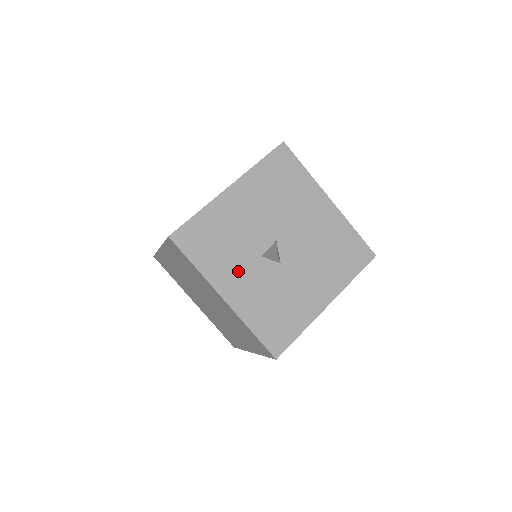
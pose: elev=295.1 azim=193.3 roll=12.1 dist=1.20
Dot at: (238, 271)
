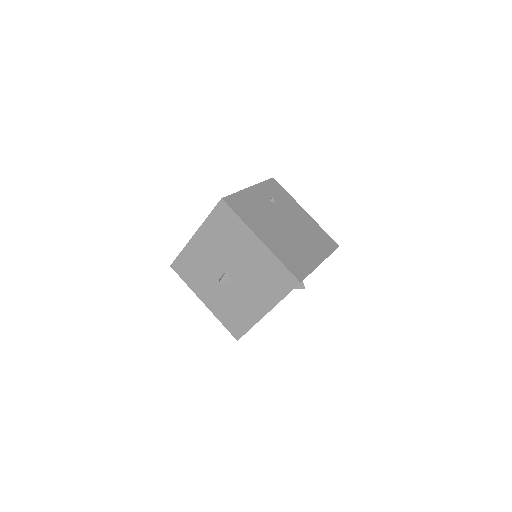
Dot at: (208, 287)
